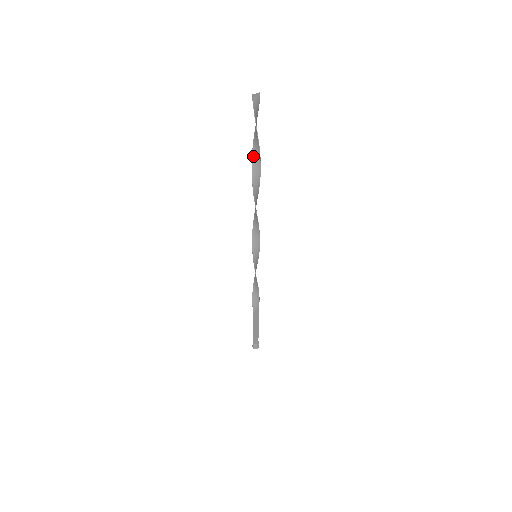
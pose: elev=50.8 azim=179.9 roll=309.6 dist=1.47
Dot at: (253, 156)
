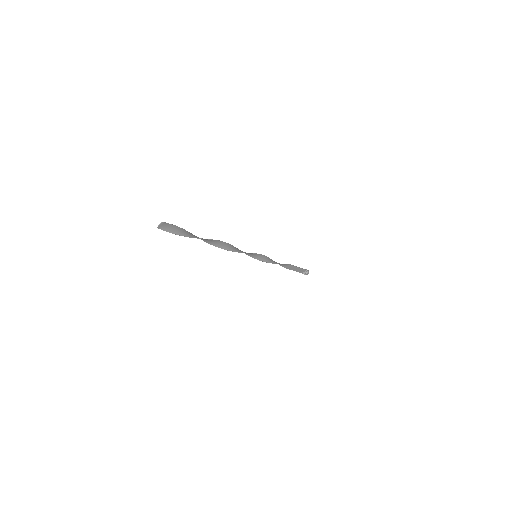
Dot at: (196, 236)
